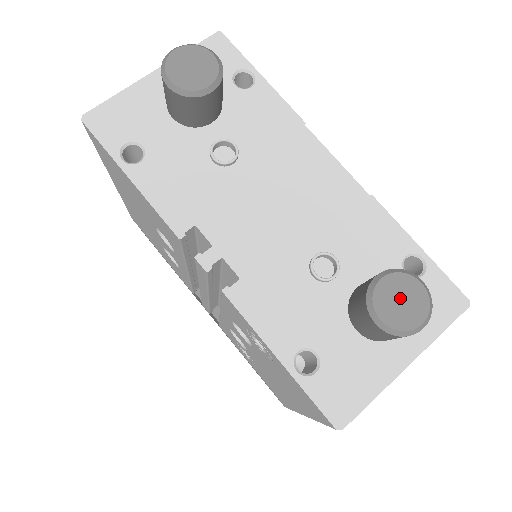
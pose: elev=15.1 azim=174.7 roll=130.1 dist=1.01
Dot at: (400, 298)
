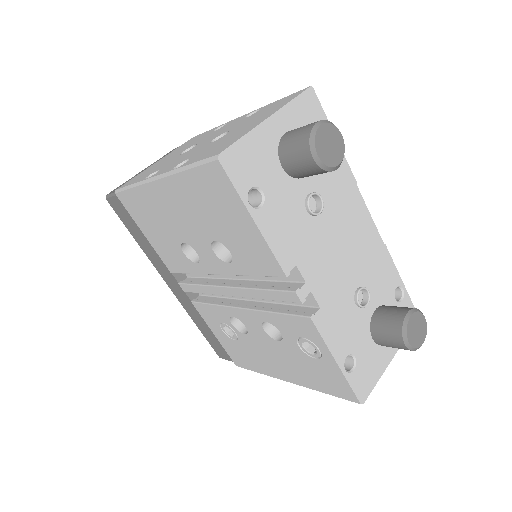
Dot at: (417, 328)
